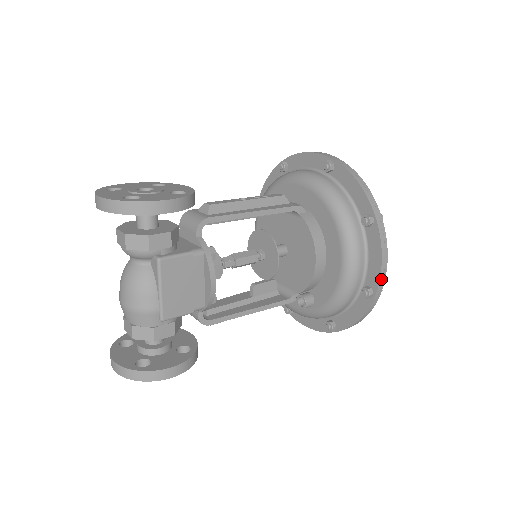
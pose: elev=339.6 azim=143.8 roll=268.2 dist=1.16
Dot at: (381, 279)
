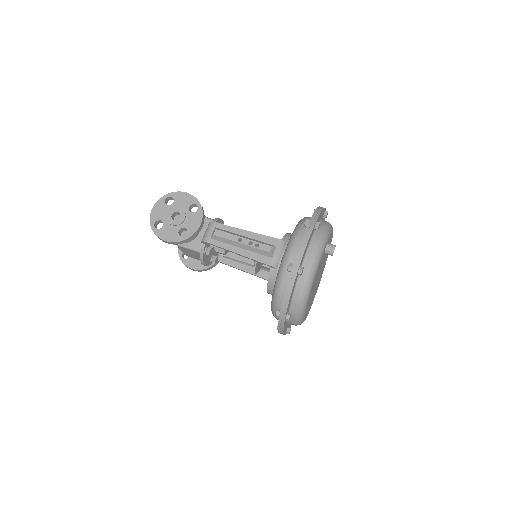
Dot at: (280, 333)
